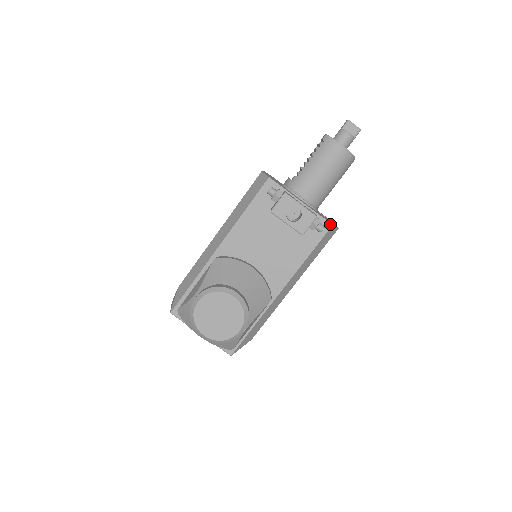
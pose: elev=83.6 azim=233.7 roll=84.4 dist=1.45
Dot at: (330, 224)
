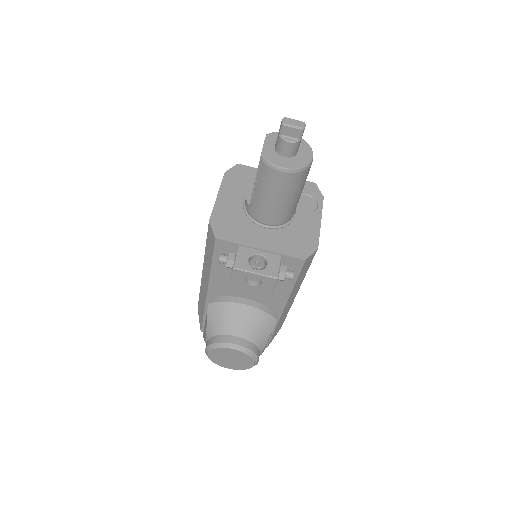
Dot at: (302, 260)
